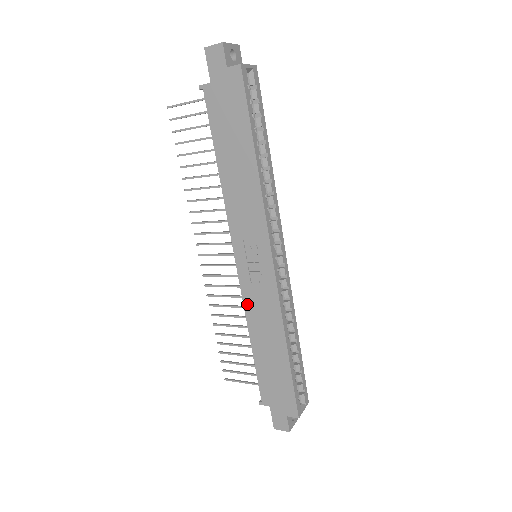
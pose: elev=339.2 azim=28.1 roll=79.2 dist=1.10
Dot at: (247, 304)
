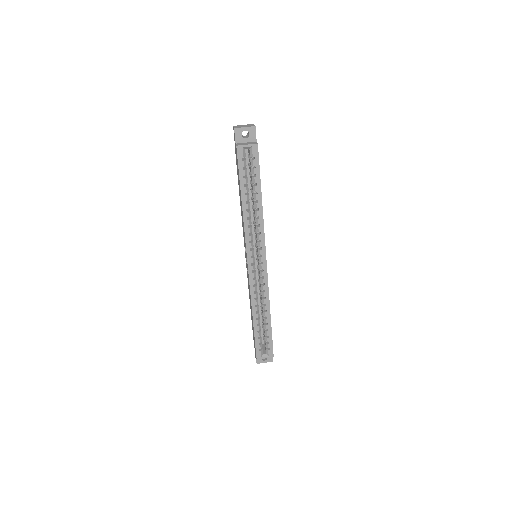
Dot at: occluded
